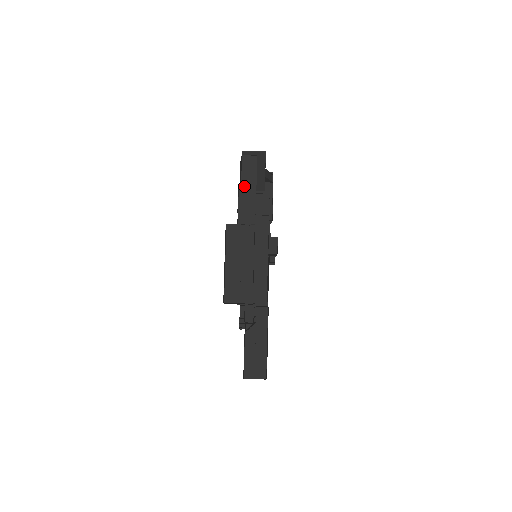
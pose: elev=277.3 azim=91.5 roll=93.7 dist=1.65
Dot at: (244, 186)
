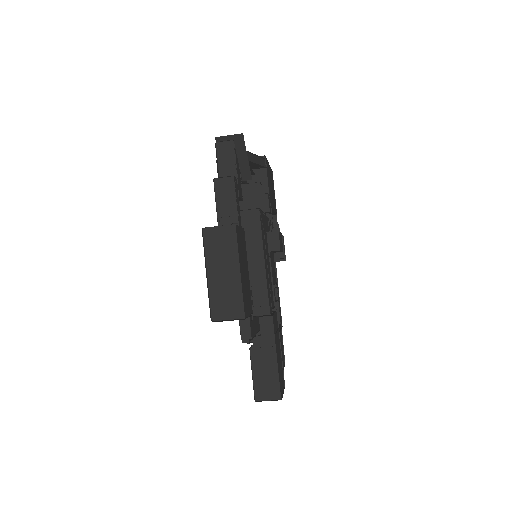
Dot at: (220, 179)
